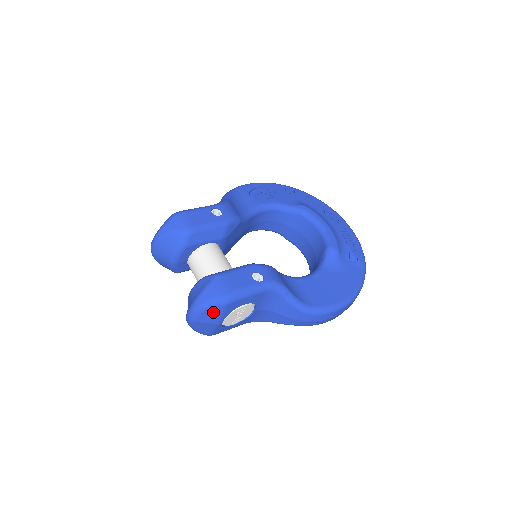
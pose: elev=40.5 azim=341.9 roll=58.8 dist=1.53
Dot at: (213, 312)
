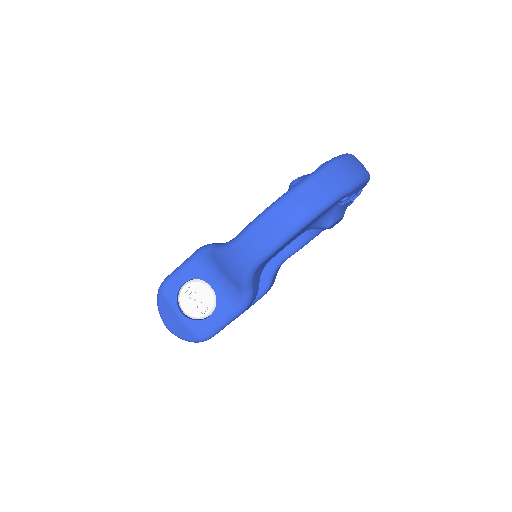
Dot at: (164, 306)
